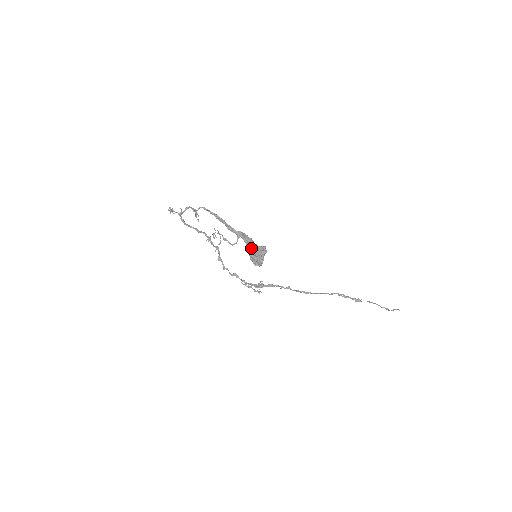
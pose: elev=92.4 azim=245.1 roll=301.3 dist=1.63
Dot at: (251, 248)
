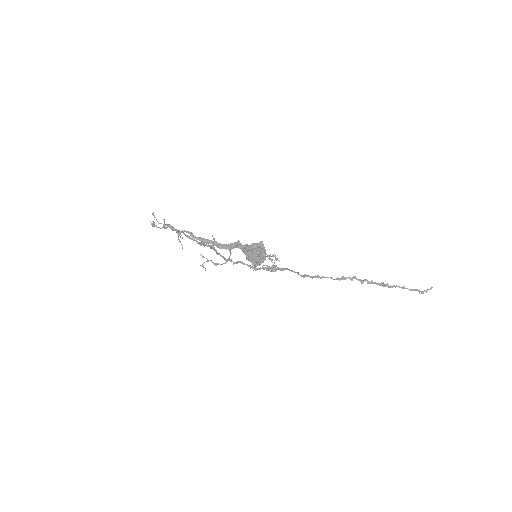
Dot at: (248, 248)
